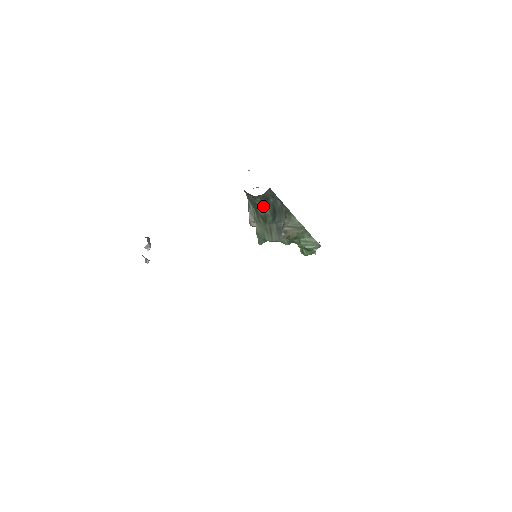
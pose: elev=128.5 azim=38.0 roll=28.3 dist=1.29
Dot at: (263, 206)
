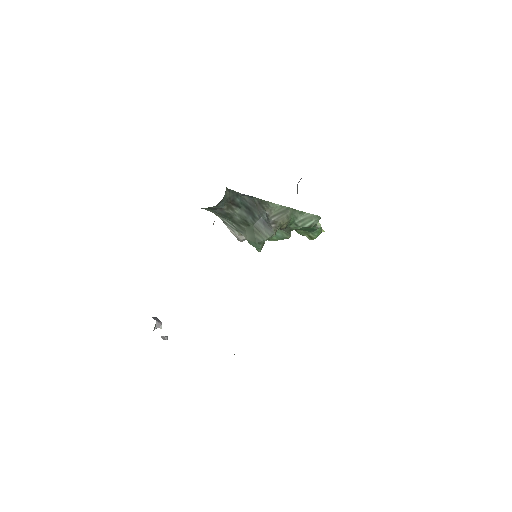
Dot at: (234, 211)
